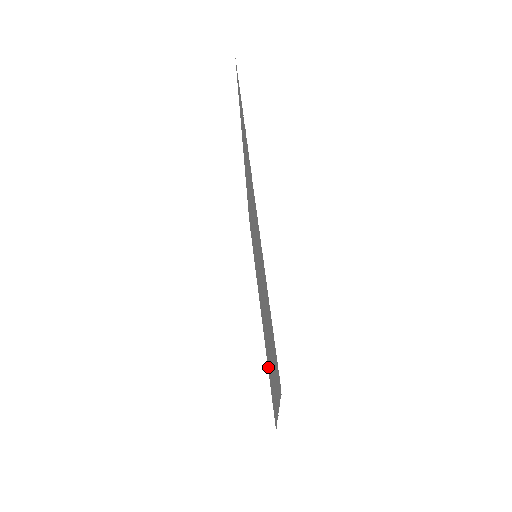
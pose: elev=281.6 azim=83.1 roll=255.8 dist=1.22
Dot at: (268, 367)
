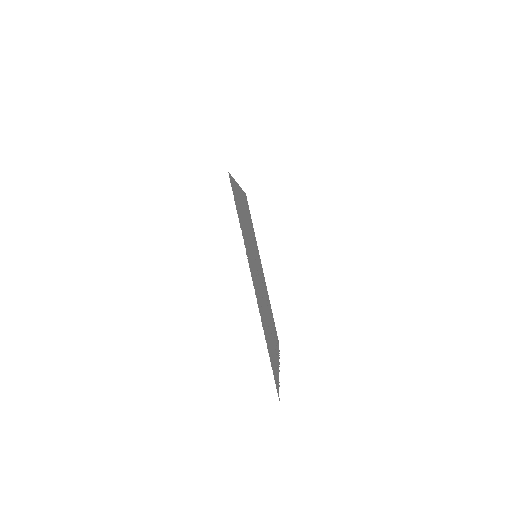
Dot at: (271, 312)
